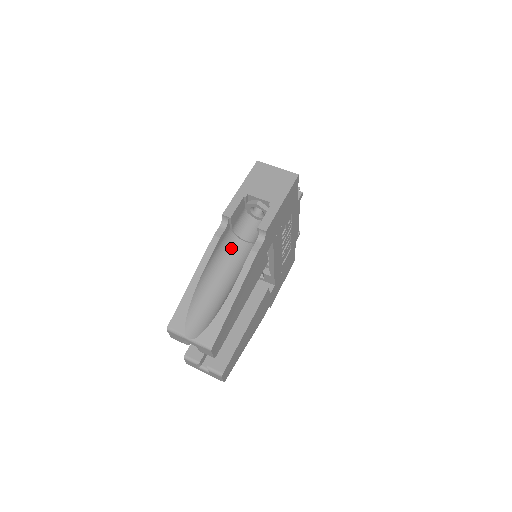
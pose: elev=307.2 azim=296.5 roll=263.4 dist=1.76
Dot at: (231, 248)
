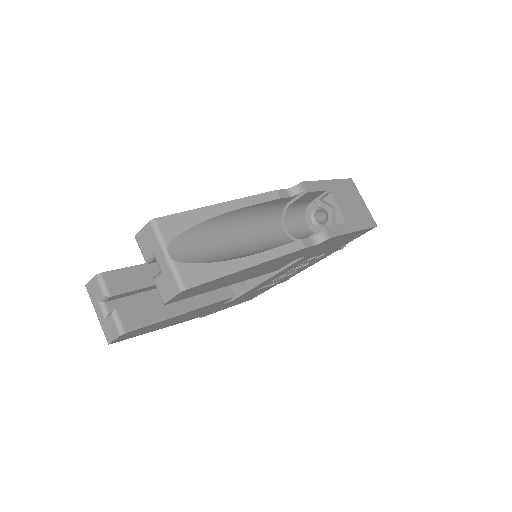
Dot at: (270, 220)
